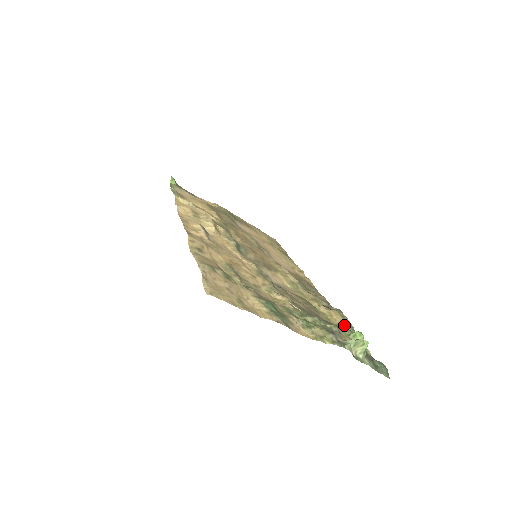
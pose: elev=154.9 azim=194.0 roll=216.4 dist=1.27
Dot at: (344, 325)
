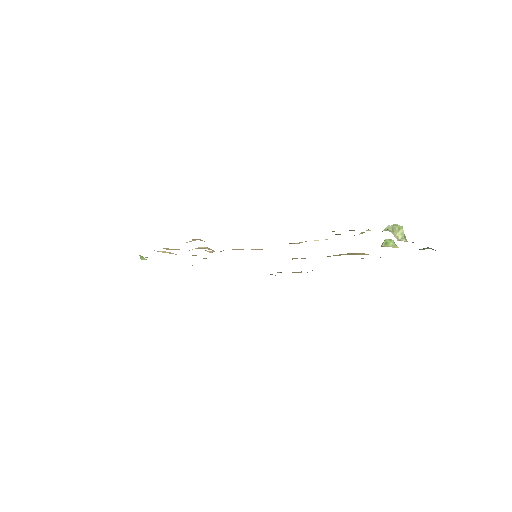
Dot at: occluded
